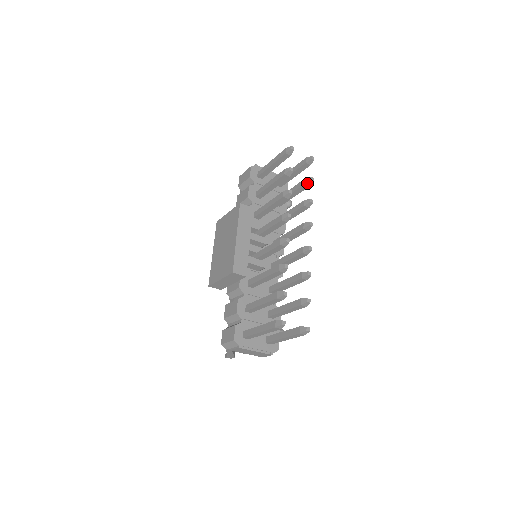
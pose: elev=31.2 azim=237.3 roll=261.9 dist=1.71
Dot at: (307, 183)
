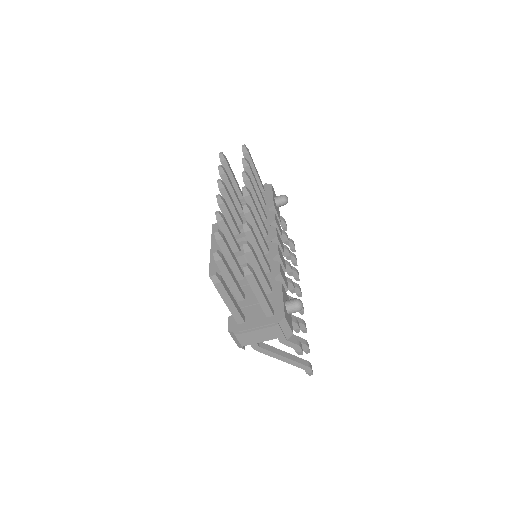
Dot at: (244, 165)
